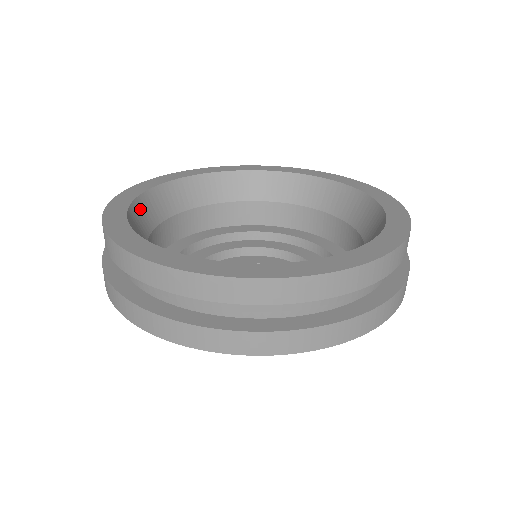
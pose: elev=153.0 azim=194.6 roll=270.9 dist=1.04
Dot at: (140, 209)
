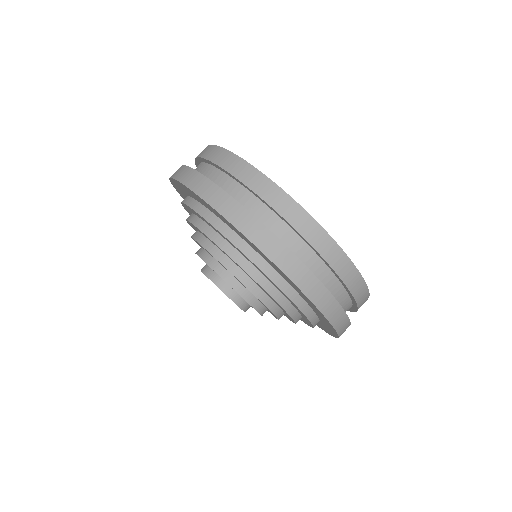
Dot at: occluded
